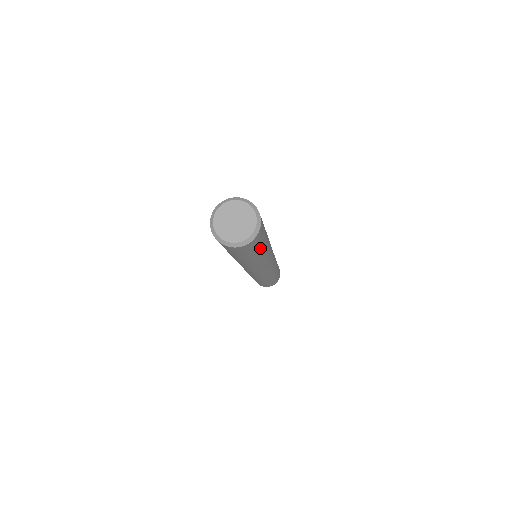
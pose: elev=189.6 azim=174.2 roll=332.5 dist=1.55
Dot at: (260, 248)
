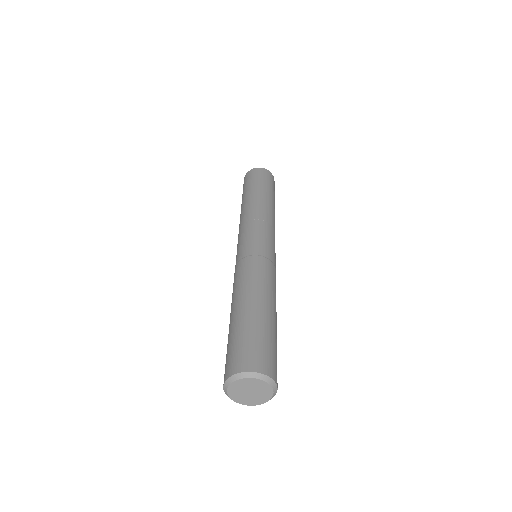
Dot at: (276, 341)
